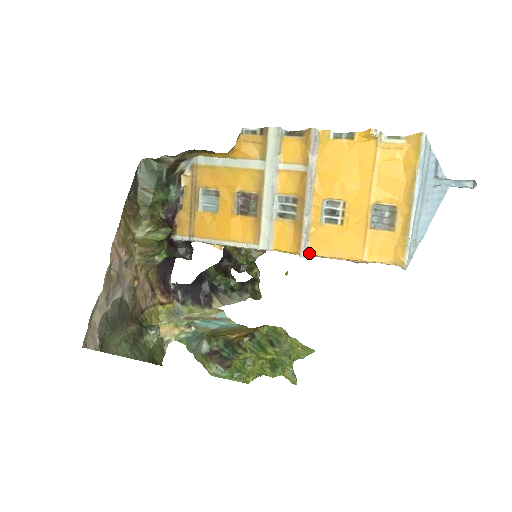
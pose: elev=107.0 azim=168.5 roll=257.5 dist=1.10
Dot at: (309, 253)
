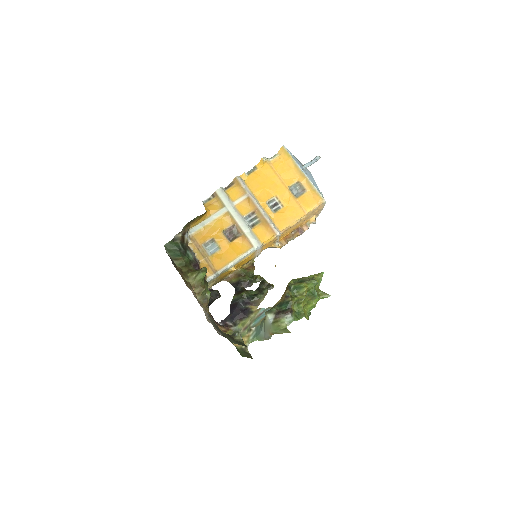
Dot at: (280, 231)
